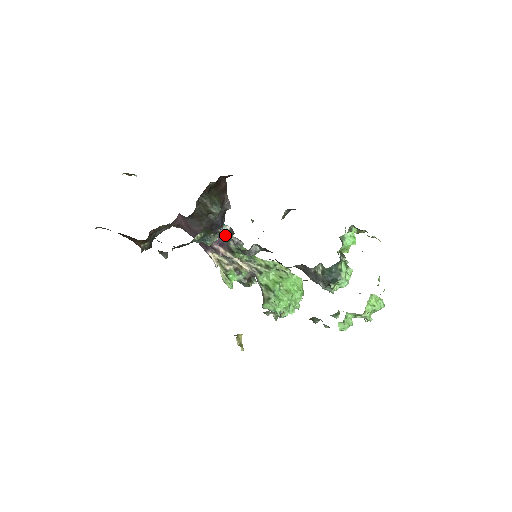
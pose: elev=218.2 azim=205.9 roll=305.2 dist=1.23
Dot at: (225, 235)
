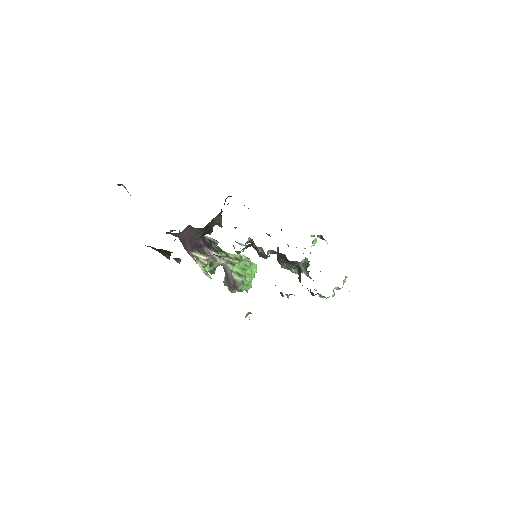
Dot at: (245, 244)
